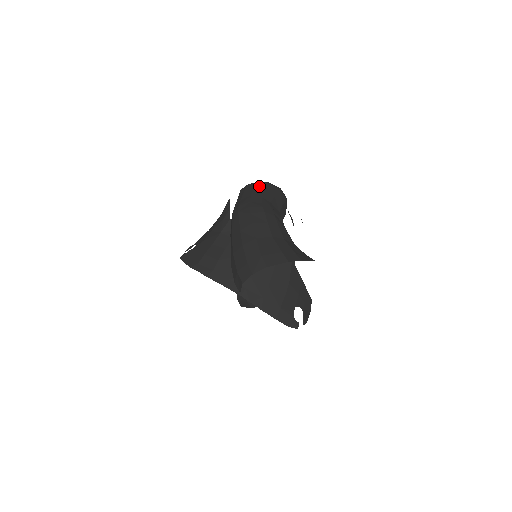
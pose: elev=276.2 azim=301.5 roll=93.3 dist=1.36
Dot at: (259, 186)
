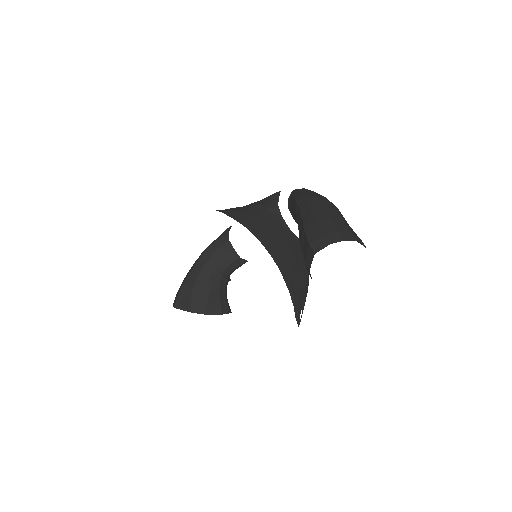
Dot at: occluded
